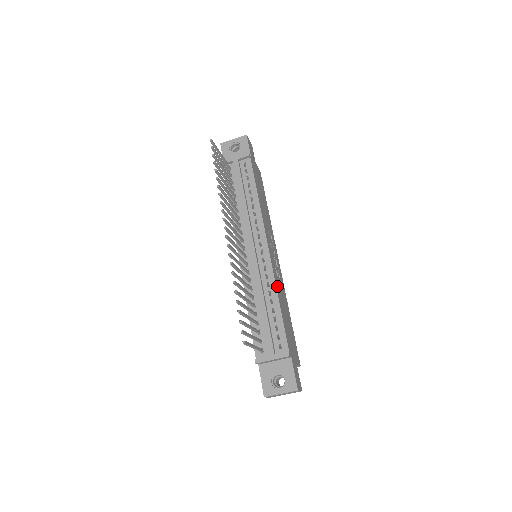
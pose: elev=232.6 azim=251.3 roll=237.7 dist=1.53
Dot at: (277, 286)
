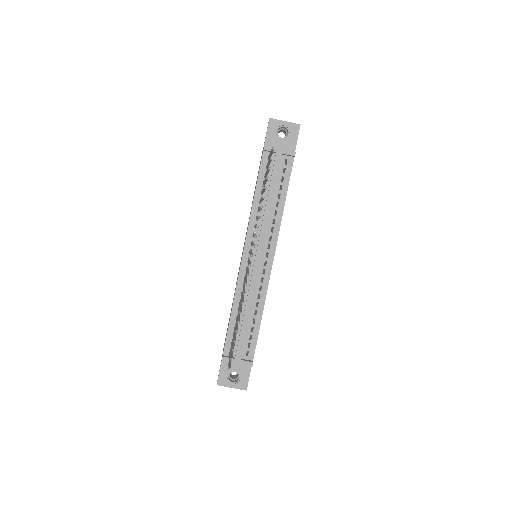
Dot at: occluded
